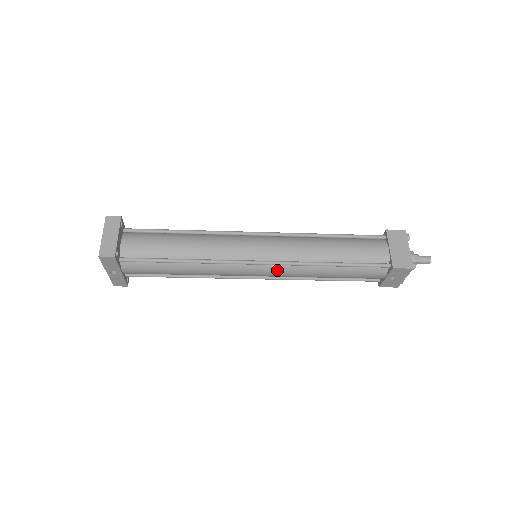
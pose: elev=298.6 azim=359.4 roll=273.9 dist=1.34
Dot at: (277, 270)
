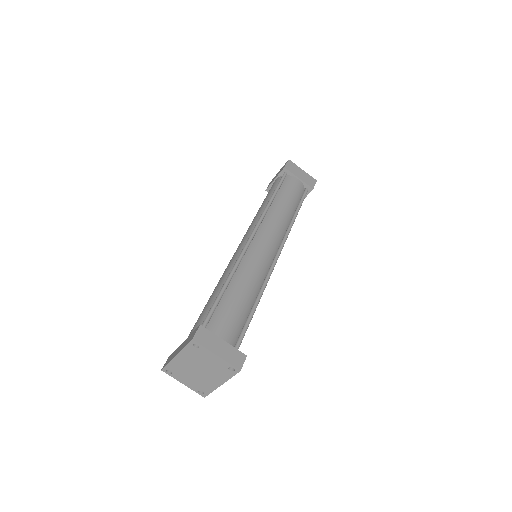
Dot at: occluded
